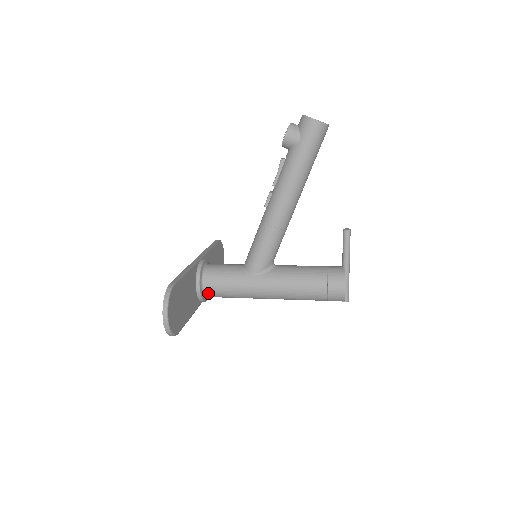
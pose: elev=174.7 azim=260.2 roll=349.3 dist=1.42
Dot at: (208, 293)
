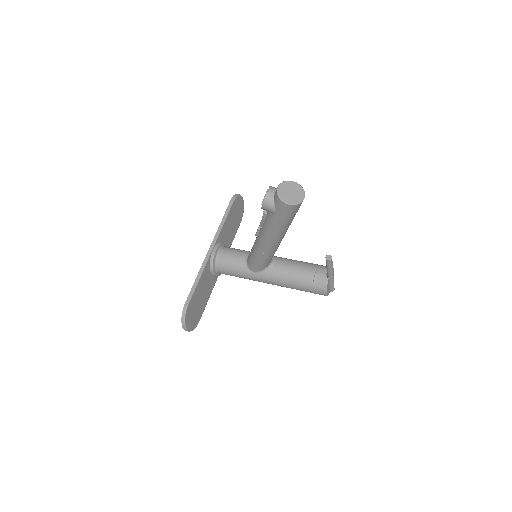
Dot at: occluded
